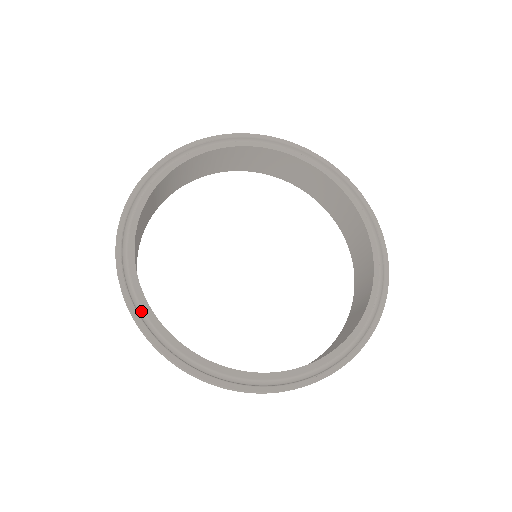
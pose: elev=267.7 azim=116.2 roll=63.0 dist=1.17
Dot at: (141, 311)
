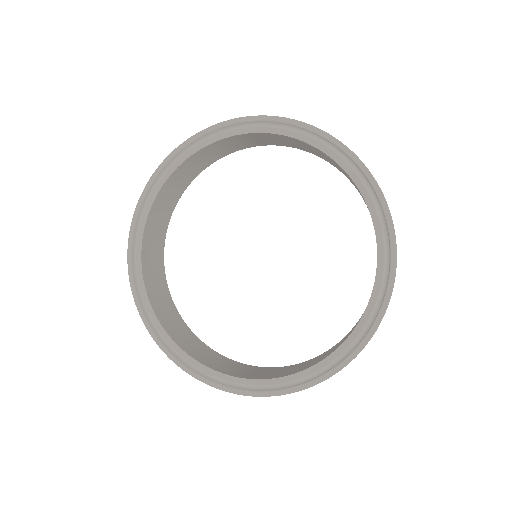
Dot at: (137, 238)
